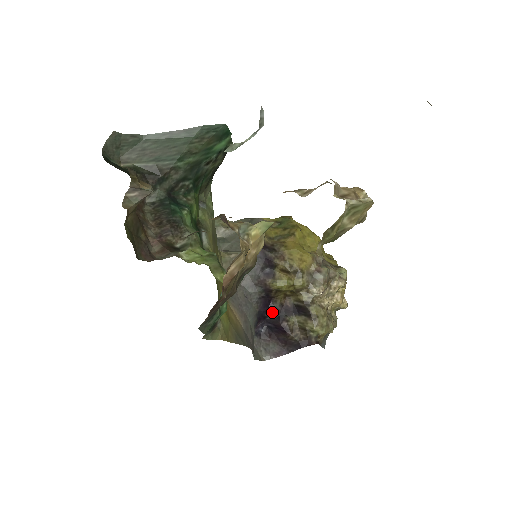
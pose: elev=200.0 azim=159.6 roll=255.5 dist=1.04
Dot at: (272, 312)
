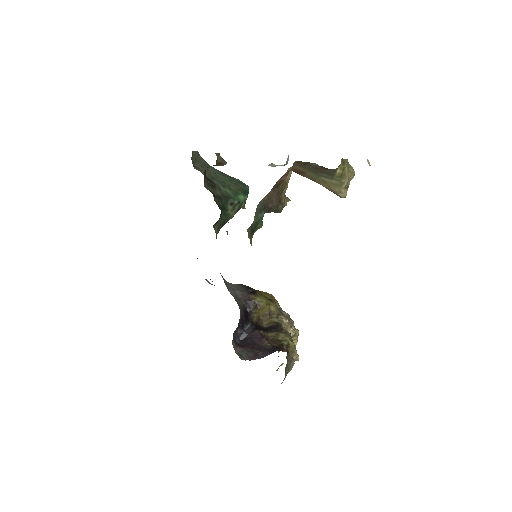
Dot at: (250, 323)
